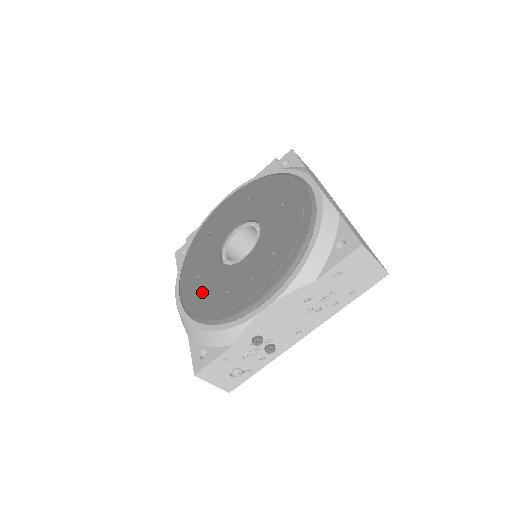
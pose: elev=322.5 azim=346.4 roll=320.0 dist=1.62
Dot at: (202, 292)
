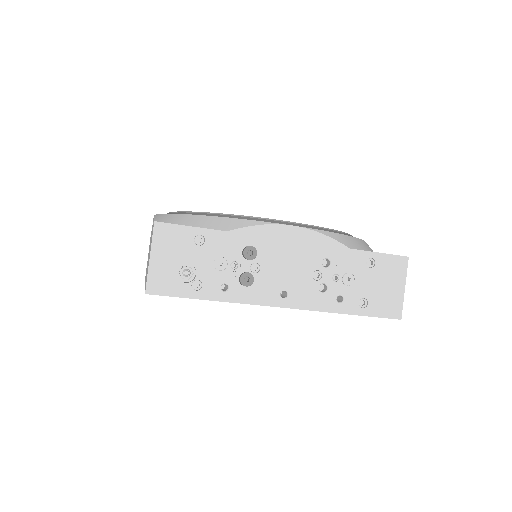
Dot at: occluded
